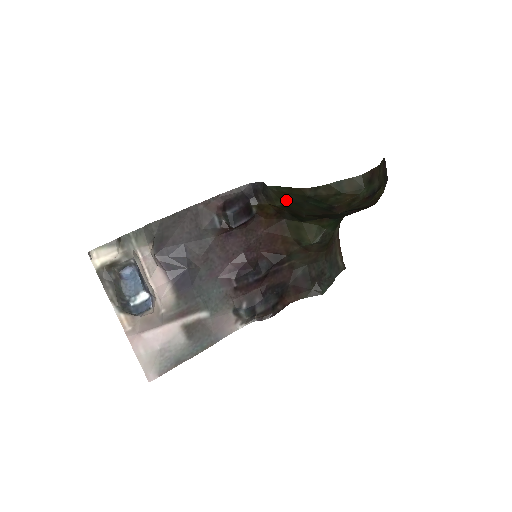
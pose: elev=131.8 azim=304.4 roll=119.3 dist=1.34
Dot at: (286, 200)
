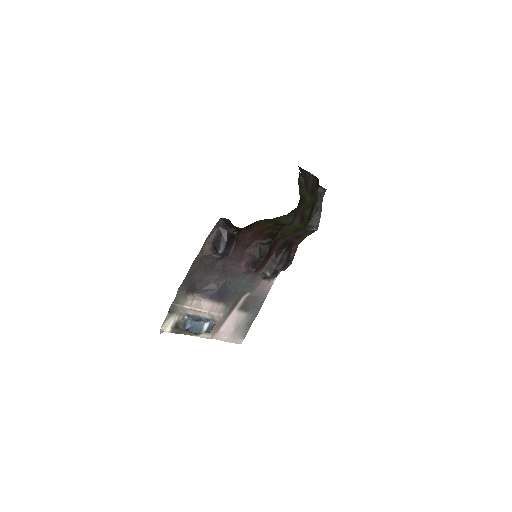
Dot at: occluded
